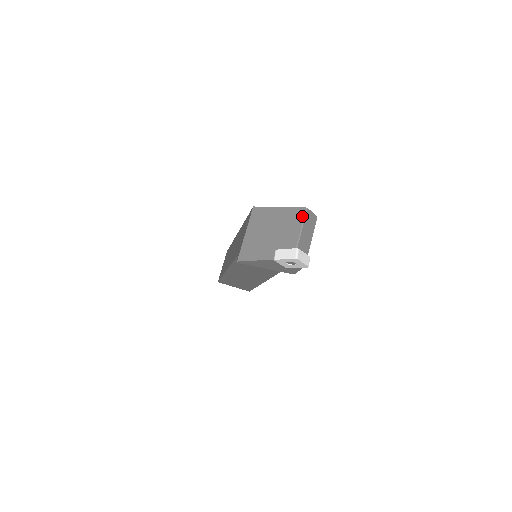
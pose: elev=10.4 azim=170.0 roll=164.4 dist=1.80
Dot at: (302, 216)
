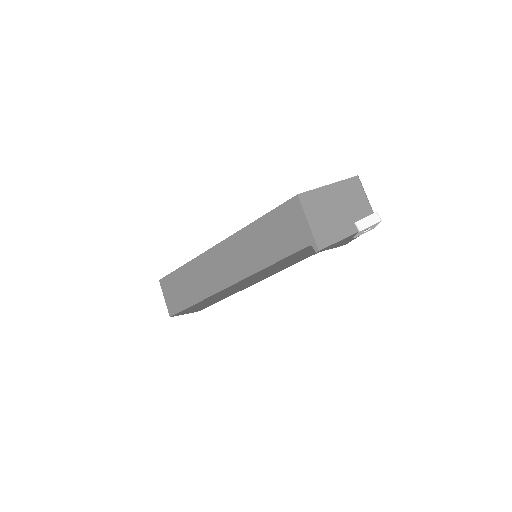
Dot at: (359, 184)
